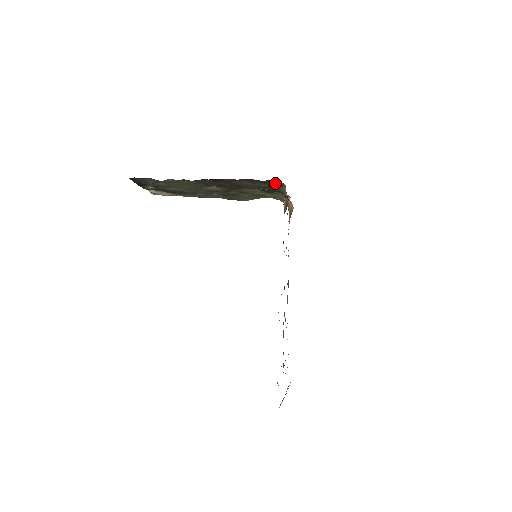
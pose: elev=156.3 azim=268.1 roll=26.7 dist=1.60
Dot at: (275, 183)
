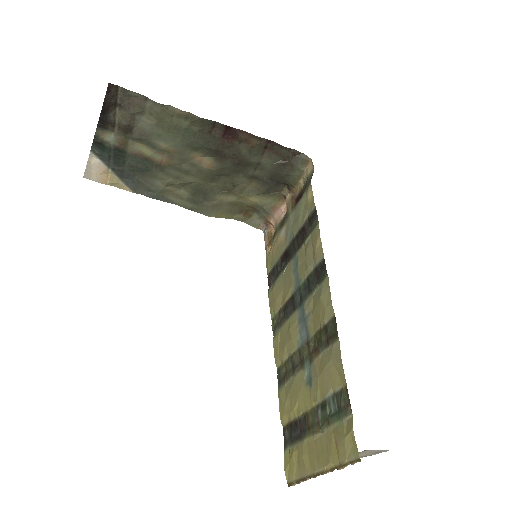
Dot at: (297, 158)
